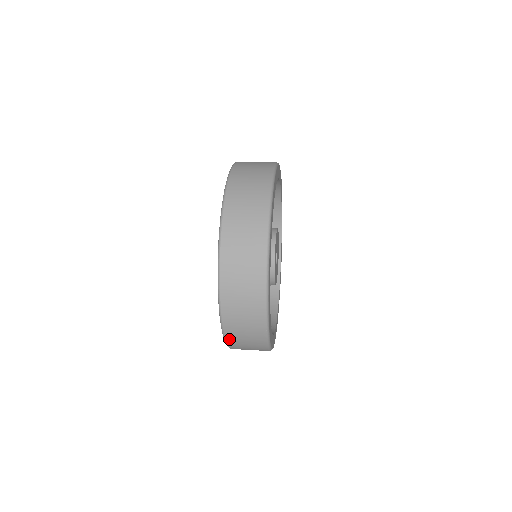
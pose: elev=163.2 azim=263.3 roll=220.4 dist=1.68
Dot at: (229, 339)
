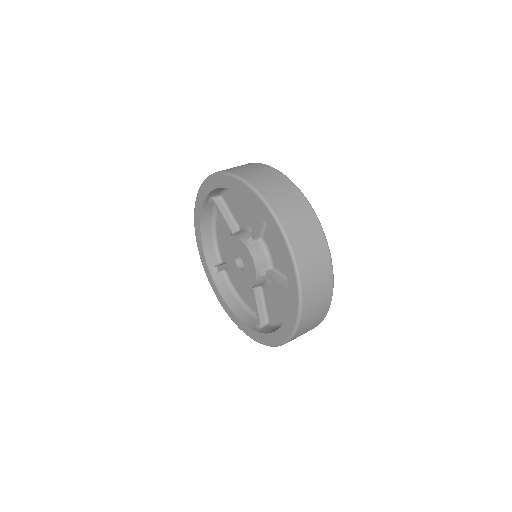
Dot at: occluded
